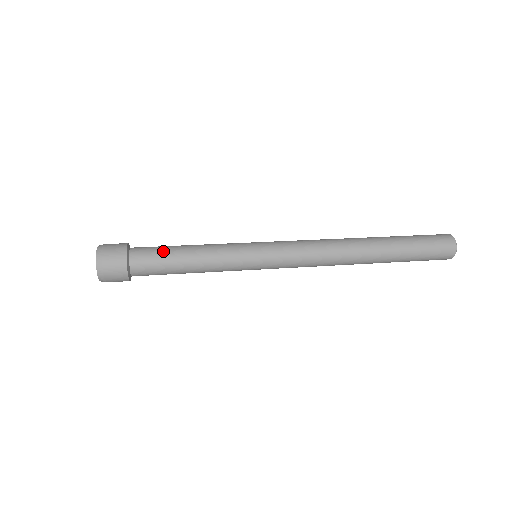
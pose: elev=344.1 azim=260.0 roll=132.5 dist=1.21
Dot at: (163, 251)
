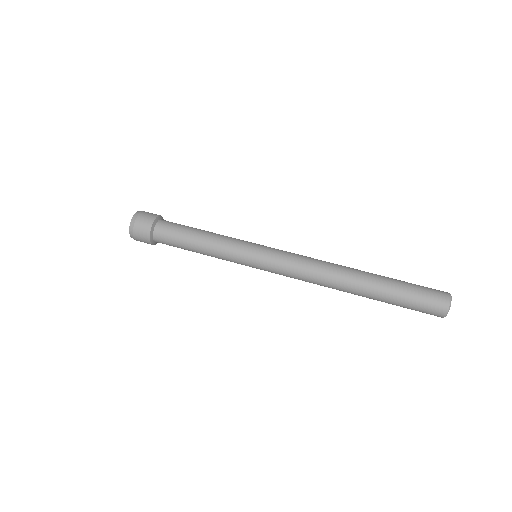
Dot at: (183, 227)
